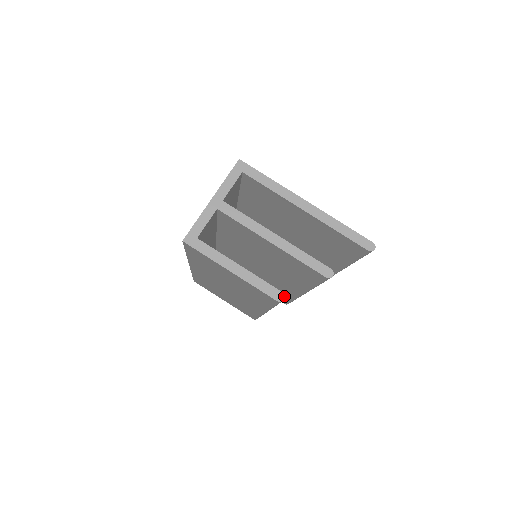
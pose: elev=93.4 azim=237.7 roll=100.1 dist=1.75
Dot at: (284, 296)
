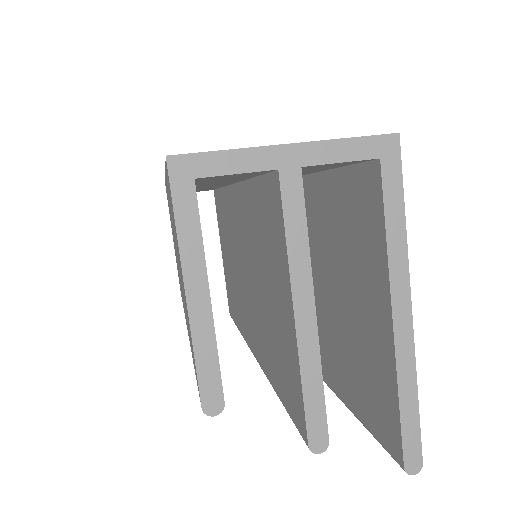
Dot at: (220, 411)
